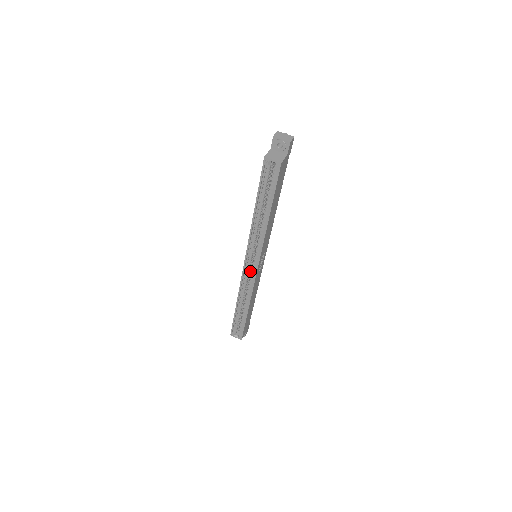
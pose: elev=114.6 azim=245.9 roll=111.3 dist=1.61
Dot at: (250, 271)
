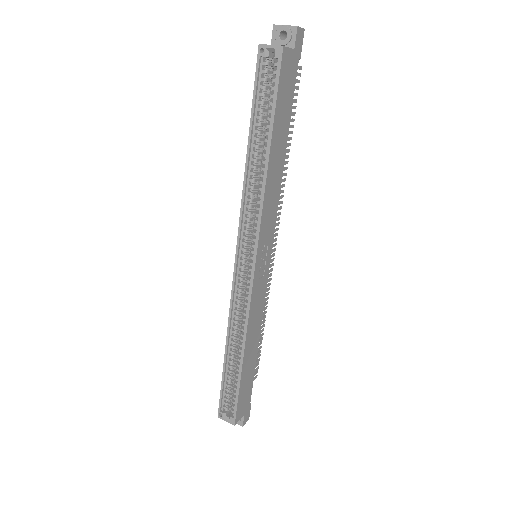
Dot at: (246, 278)
